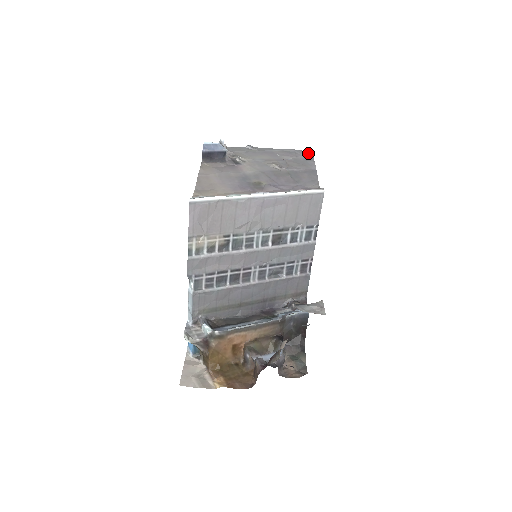
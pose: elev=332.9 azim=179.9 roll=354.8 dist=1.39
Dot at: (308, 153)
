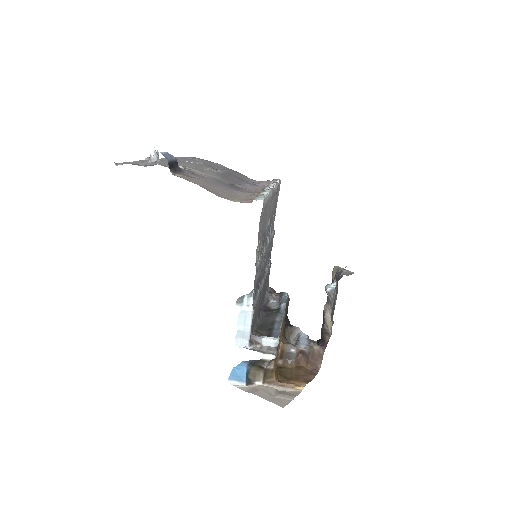
Dot at: (197, 158)
